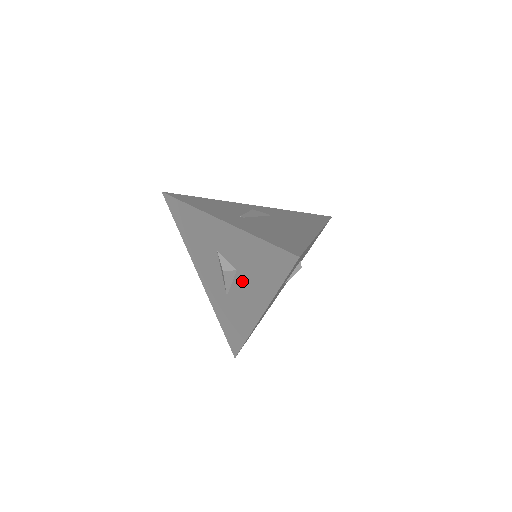
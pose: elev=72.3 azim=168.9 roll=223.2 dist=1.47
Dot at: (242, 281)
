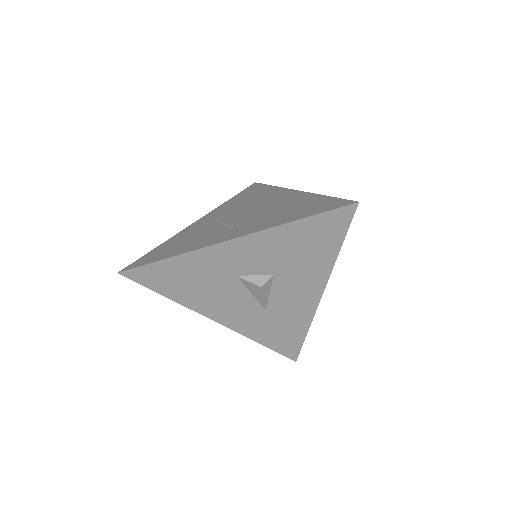
Dot at: (285, 280)
